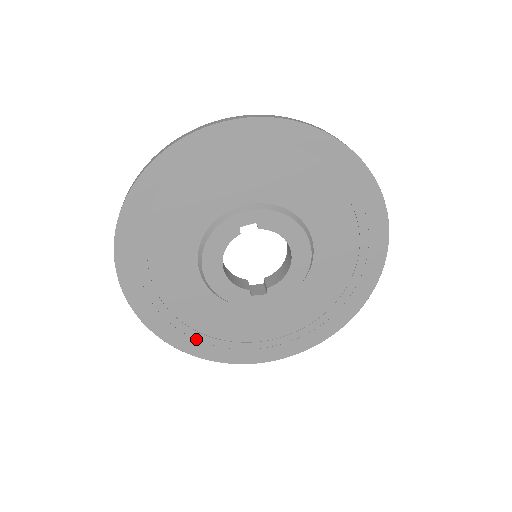
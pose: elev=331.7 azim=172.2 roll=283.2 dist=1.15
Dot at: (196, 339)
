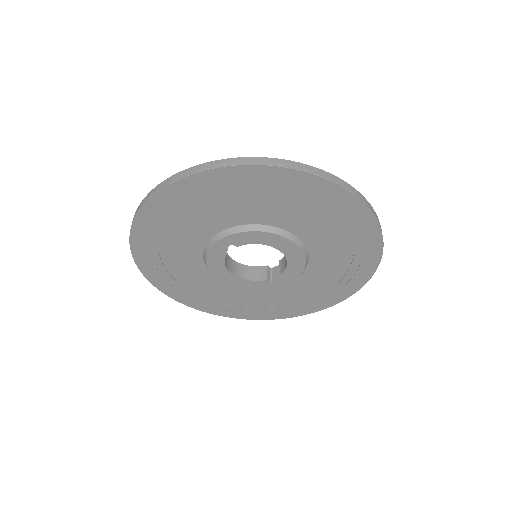
Dot at: (257, 312)
